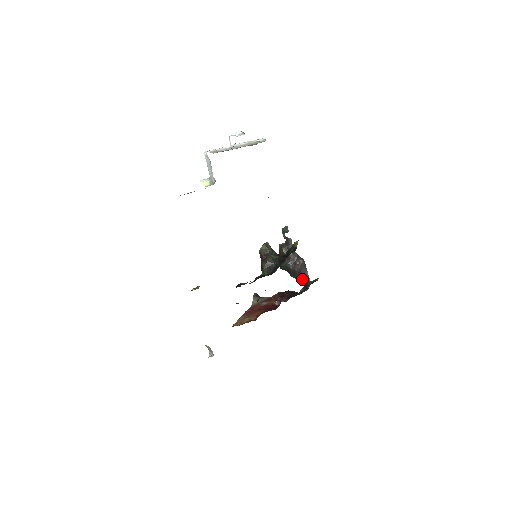
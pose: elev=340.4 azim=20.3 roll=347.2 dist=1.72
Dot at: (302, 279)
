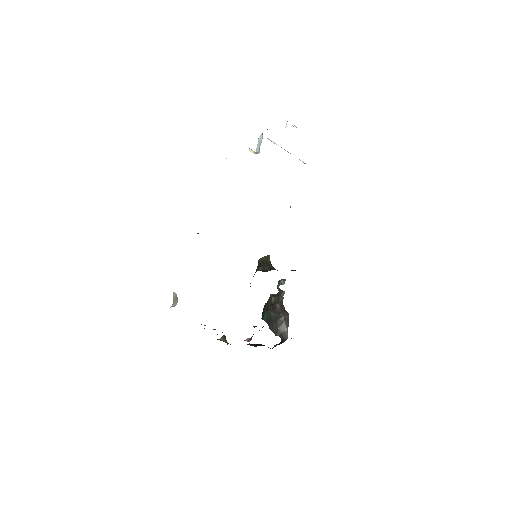
Dot at: (280, 334)
